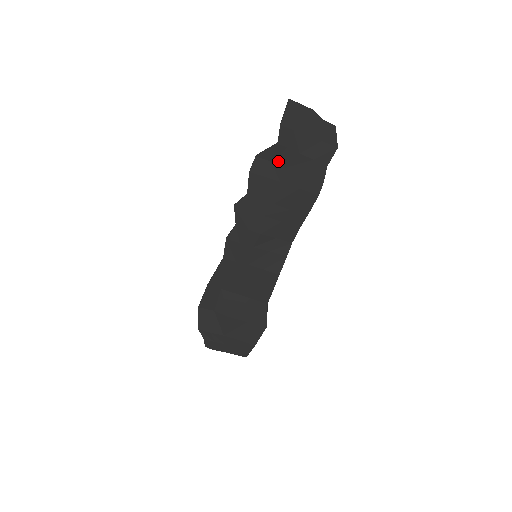
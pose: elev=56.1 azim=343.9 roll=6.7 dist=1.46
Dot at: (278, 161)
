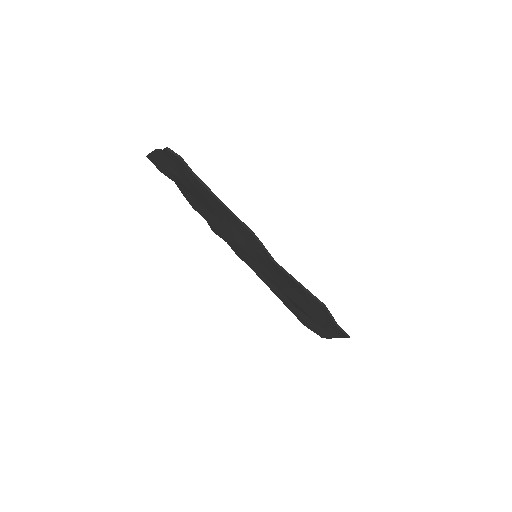
Dot at: (187, 190)
